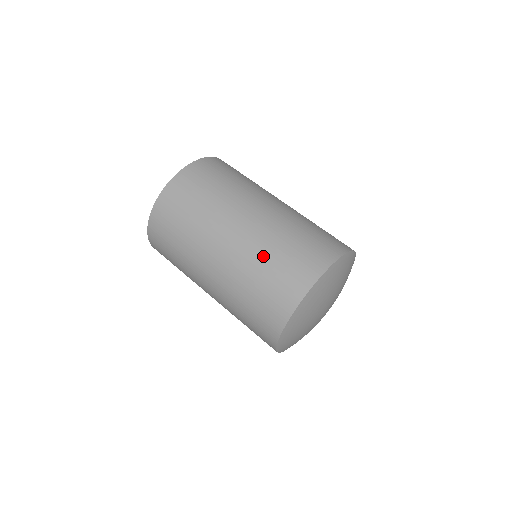
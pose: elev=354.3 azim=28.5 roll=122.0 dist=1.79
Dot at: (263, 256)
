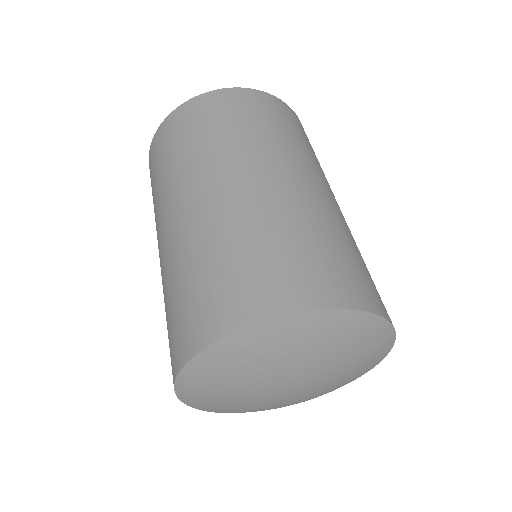
Dot at: (186, 263)
